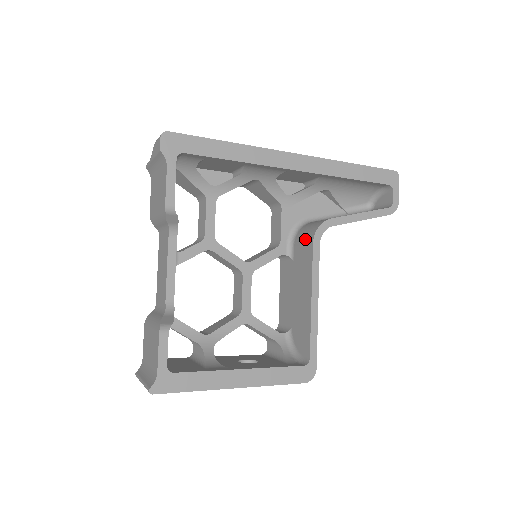
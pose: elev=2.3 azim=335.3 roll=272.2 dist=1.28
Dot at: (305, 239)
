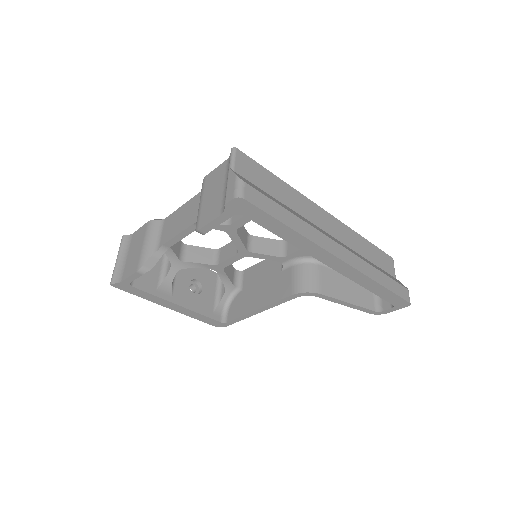
Dot at: (295, 282)
